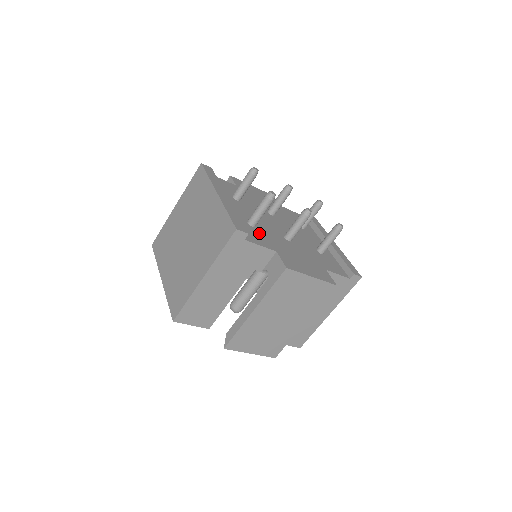
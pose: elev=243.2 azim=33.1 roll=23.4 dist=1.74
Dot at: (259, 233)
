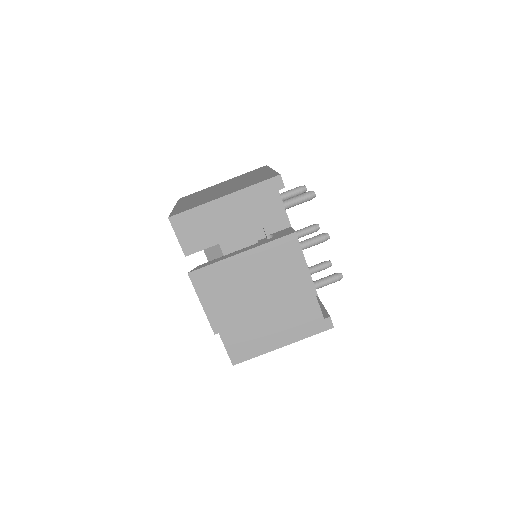
Dot at: occluded
